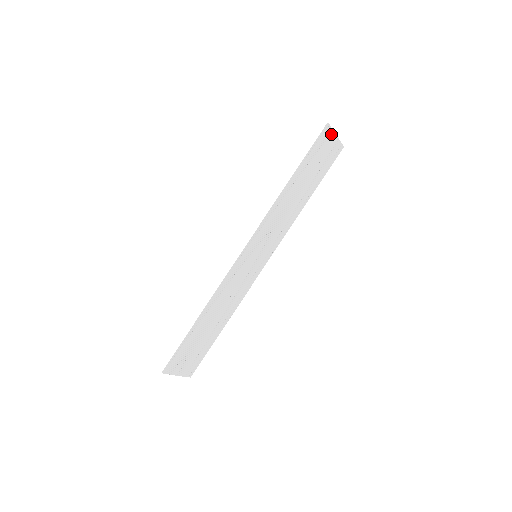
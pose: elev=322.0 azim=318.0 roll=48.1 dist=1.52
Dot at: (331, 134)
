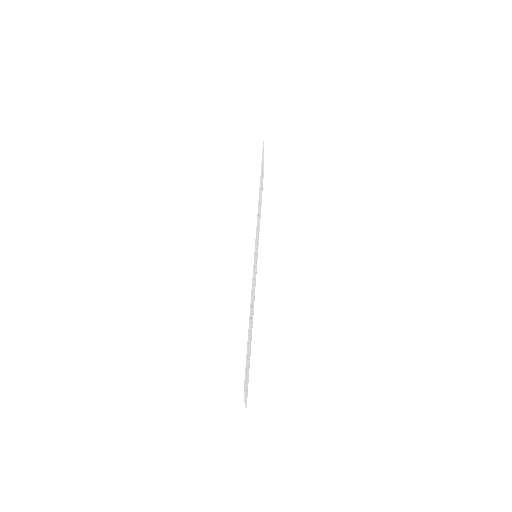
Dot at: occluded
